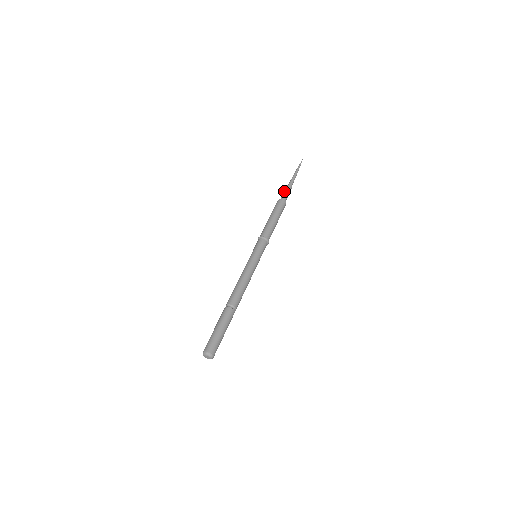
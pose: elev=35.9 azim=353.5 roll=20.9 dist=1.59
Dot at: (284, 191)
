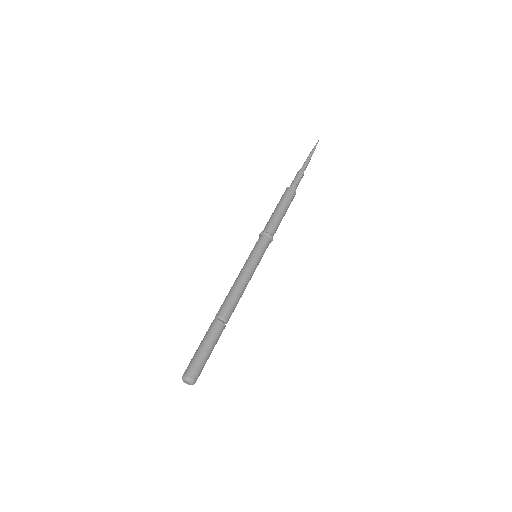
Dot at: (297, 177)
